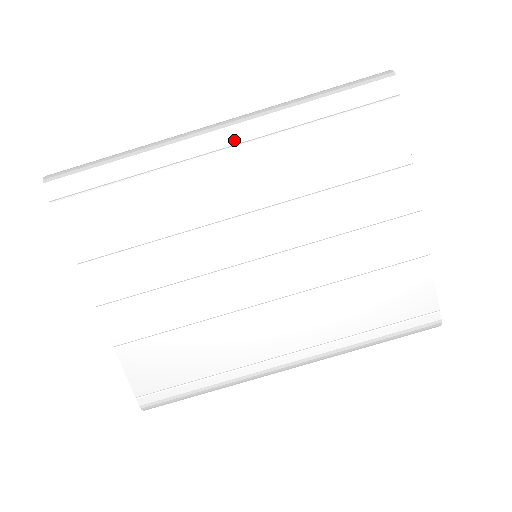
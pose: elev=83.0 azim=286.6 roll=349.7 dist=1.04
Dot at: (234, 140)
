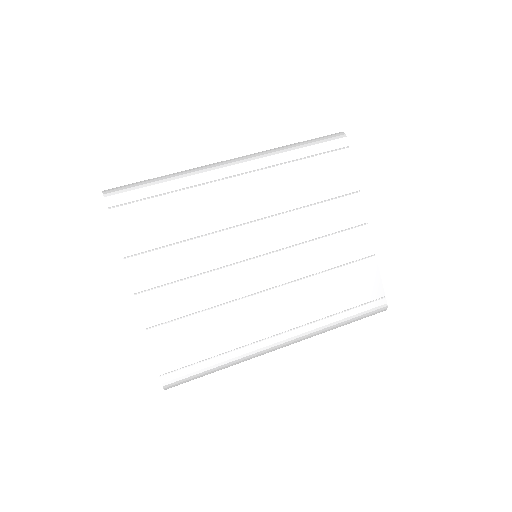
Dot at: (244, 169)
